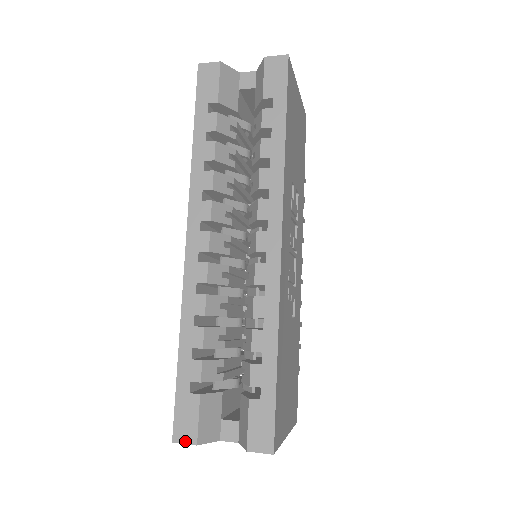
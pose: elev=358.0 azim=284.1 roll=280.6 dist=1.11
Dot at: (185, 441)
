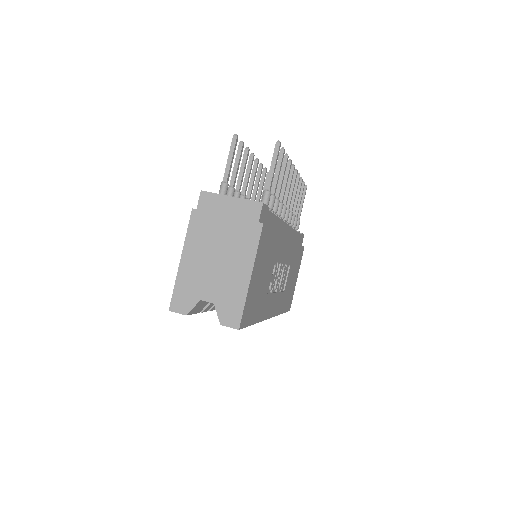
Dot at: occluded
